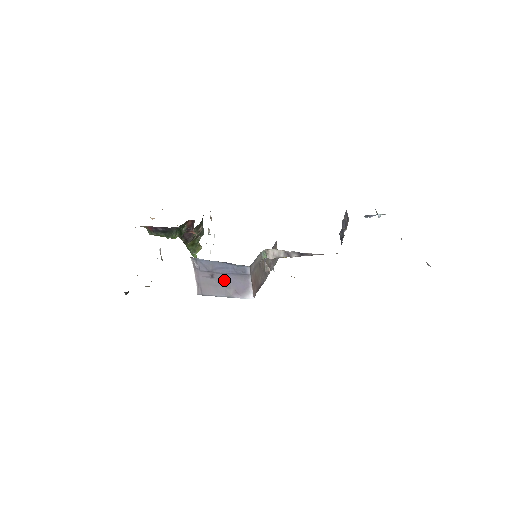
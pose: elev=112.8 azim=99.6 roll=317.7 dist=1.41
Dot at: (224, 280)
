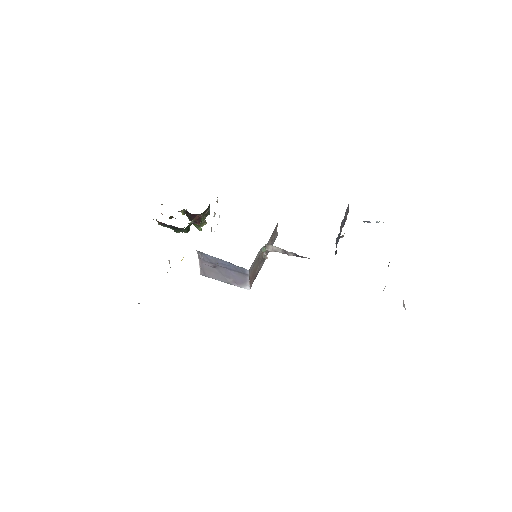
Dot at: (225, 272)
